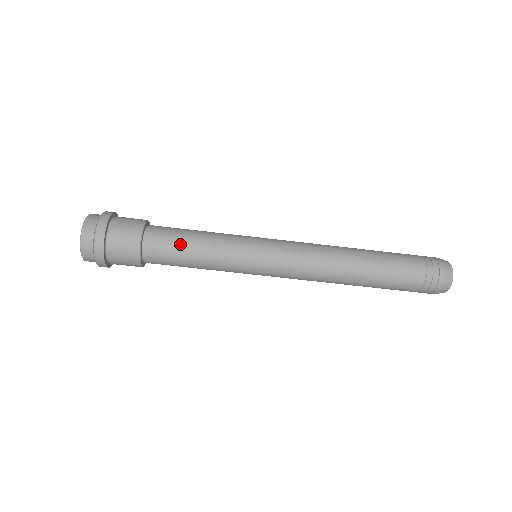
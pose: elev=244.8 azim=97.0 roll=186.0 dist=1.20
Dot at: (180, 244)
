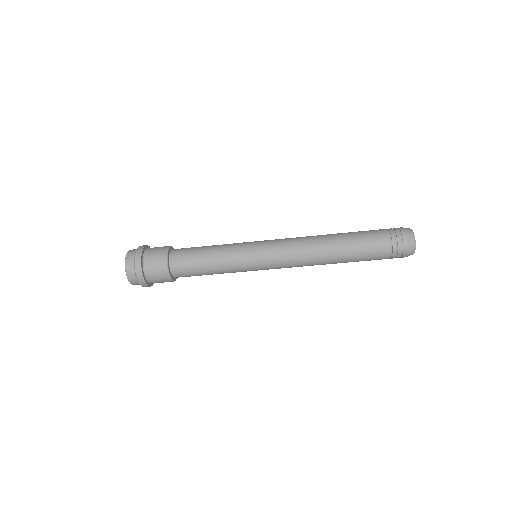
Dot at: (196, 258)
